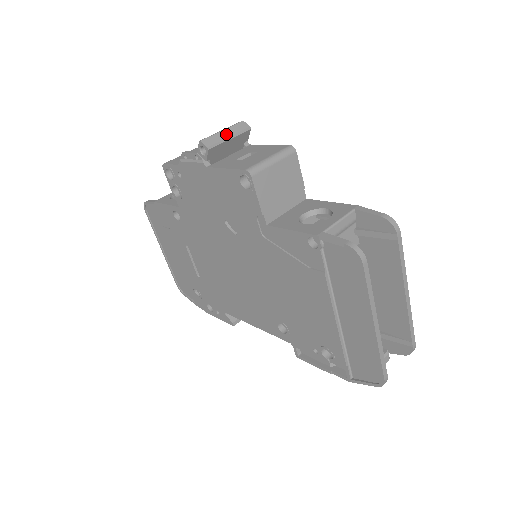
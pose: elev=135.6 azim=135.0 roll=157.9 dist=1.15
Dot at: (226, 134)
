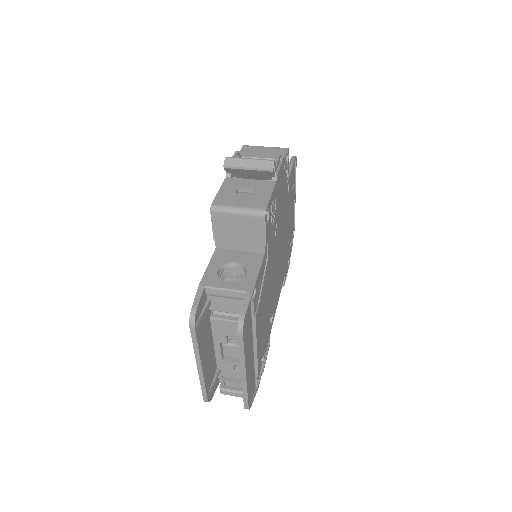
Dot at: (248, 164)
